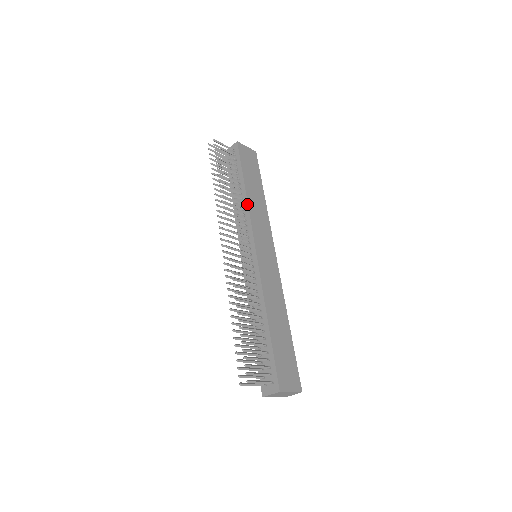
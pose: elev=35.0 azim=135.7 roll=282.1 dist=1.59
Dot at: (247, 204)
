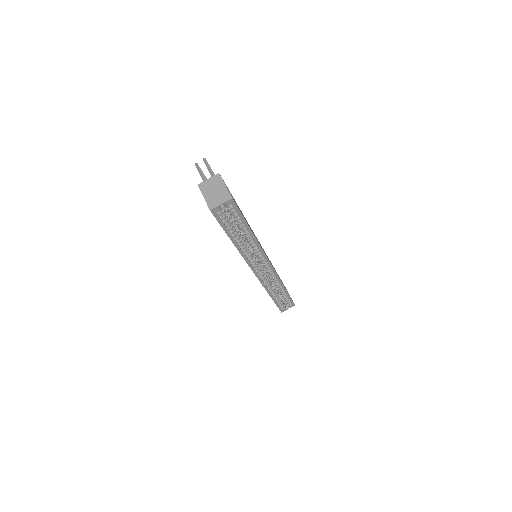
Dot at: occluded
